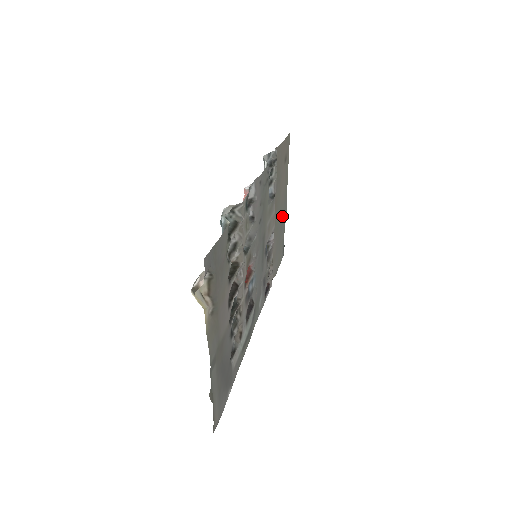
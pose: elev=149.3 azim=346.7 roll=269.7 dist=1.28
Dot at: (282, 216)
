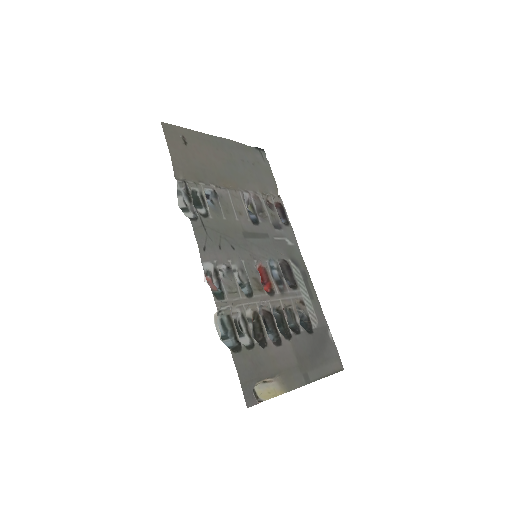
Dot at: (232, 158)
